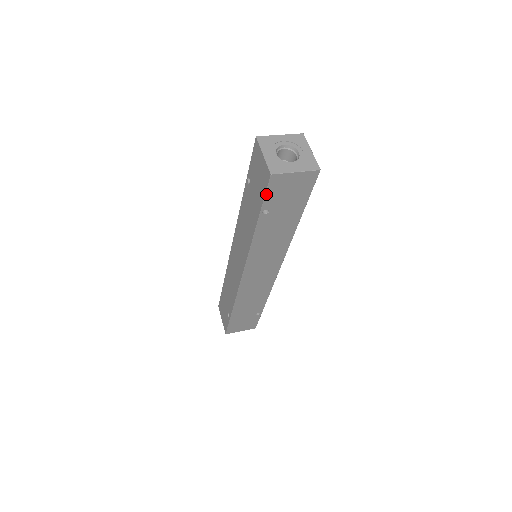
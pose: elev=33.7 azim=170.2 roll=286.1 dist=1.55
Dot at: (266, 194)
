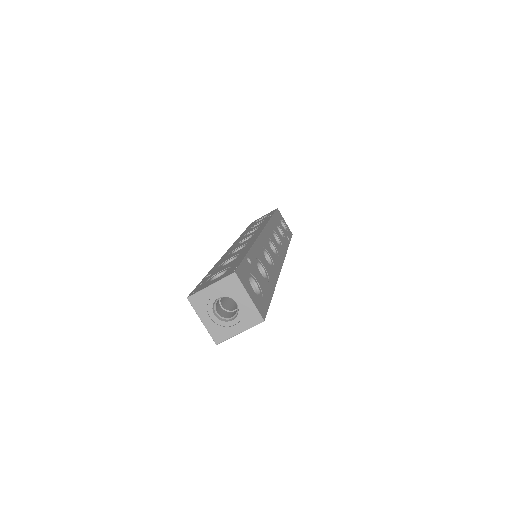
Dot at: occluded
